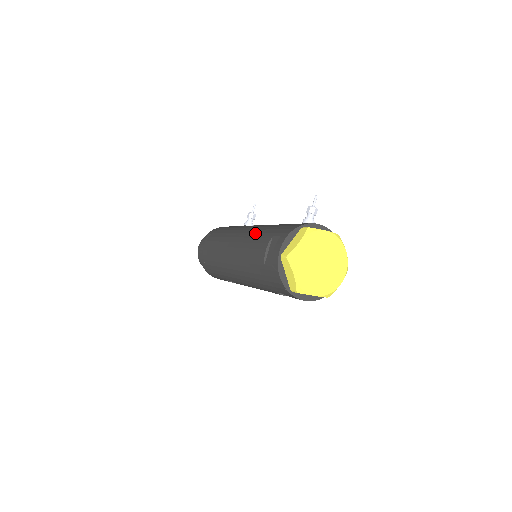
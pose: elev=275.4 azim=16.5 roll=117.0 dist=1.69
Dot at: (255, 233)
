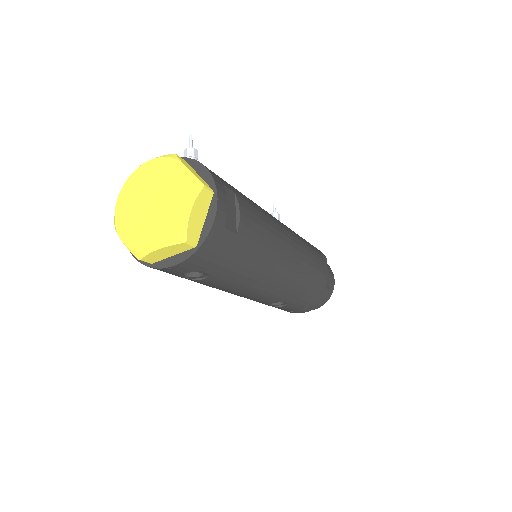
Dot at: occluded
